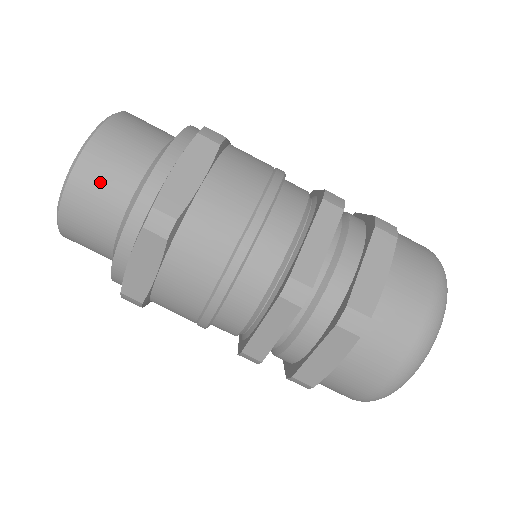
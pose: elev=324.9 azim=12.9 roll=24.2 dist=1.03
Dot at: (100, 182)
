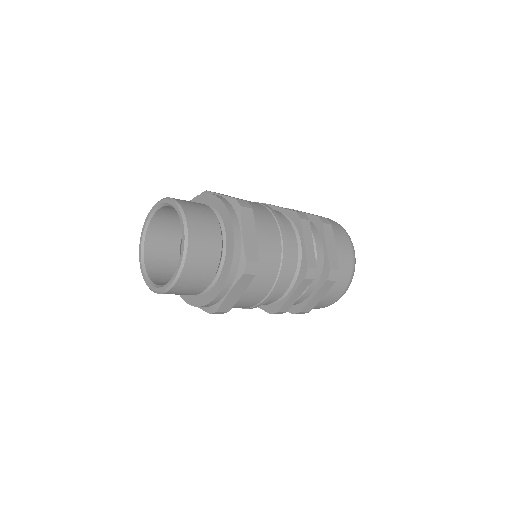
Dot at: (197, 209)
